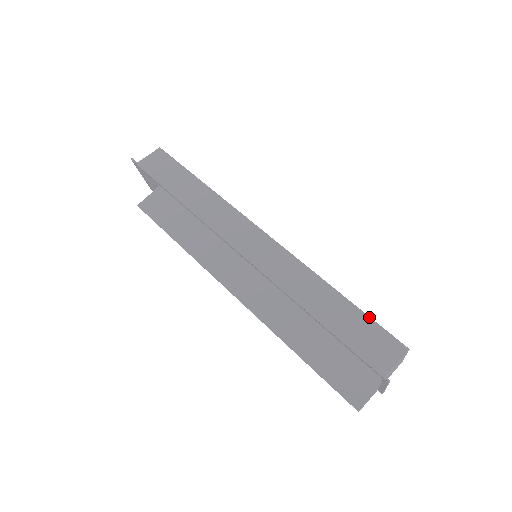
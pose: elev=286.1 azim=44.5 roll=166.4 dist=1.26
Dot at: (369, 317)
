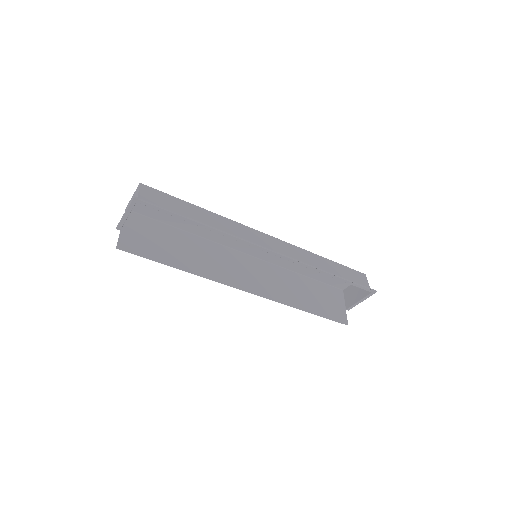
Dot at: occluded
